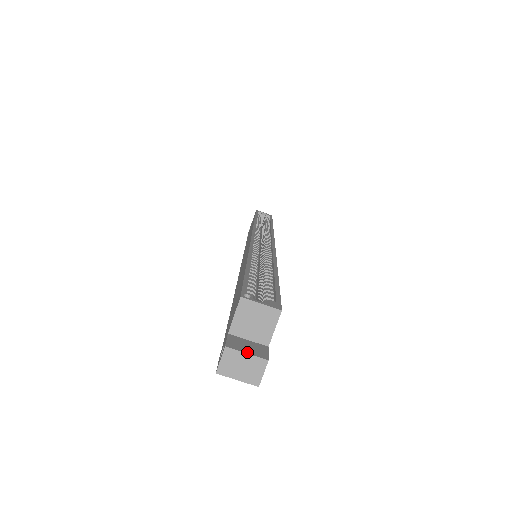
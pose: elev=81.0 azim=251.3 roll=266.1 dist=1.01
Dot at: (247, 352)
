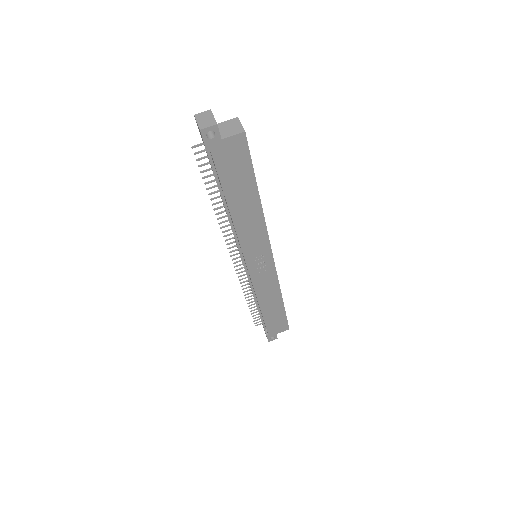
Dot at: (214, 118)
